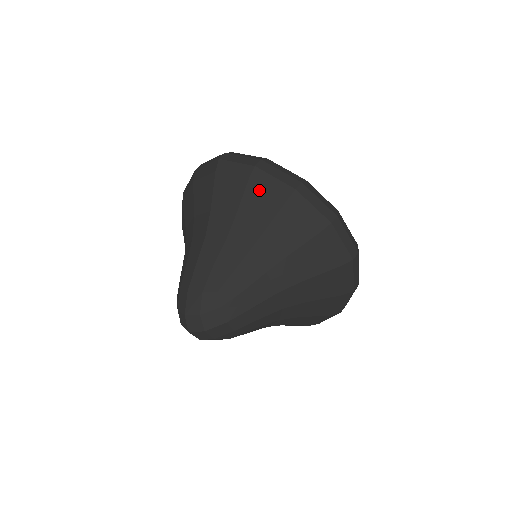
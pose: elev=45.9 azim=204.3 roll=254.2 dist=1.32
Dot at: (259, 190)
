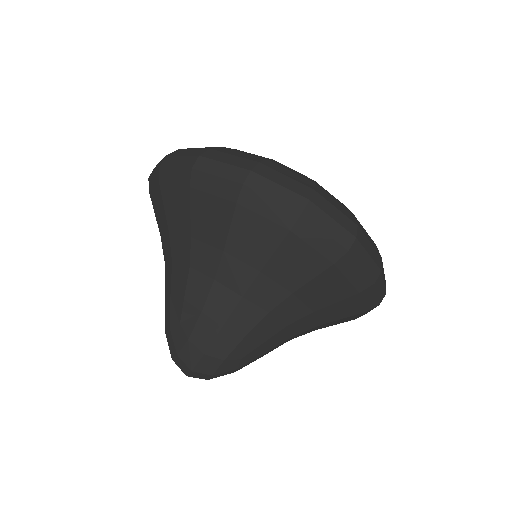
Dot at: (169, 191)
